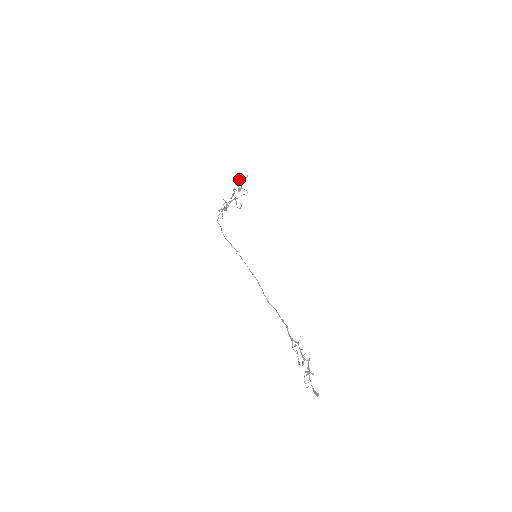
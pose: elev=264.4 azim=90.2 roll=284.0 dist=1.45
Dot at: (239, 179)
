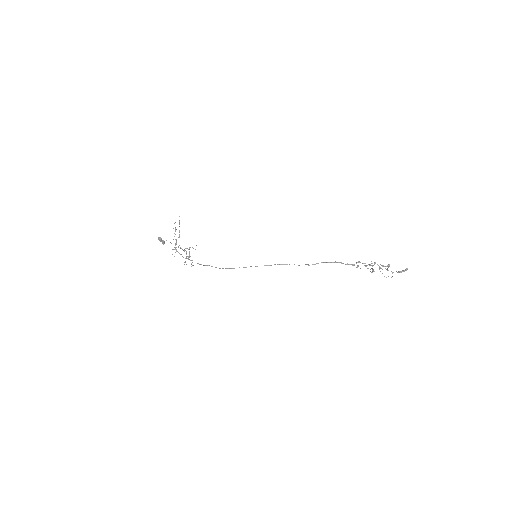
Dot at: occluded
